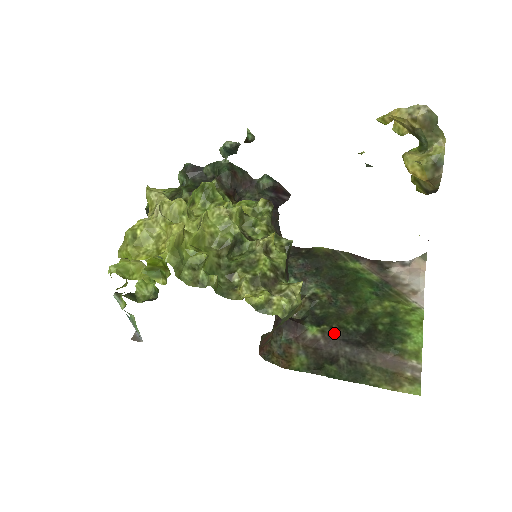
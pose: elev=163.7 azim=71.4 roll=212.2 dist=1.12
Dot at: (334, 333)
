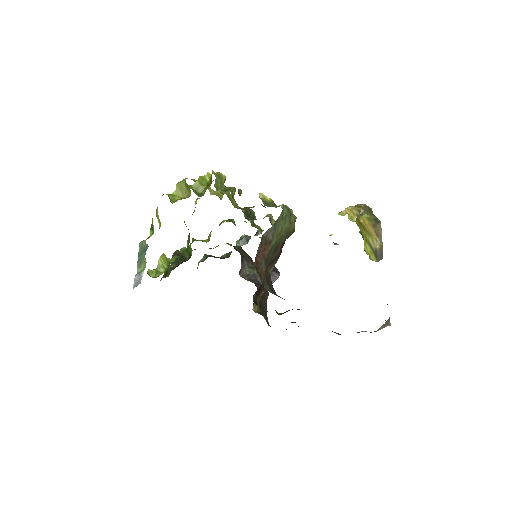
Dot at: occluded
